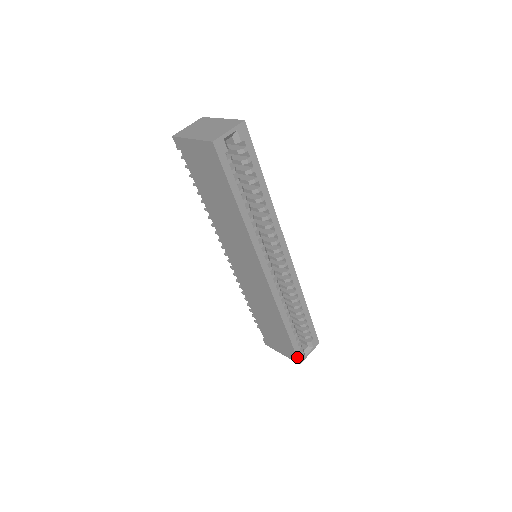
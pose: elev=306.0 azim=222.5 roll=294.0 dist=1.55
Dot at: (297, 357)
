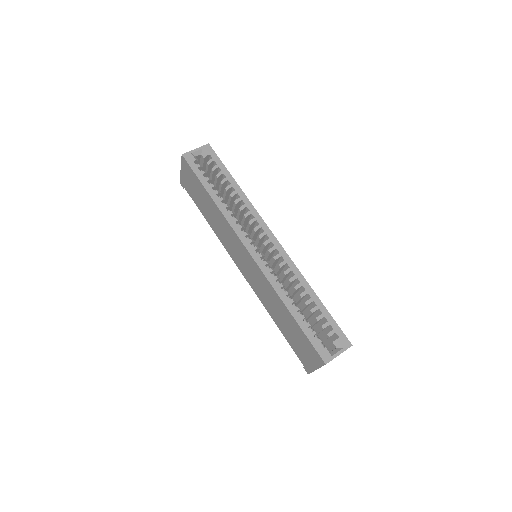
Dot at: (318, 353)
